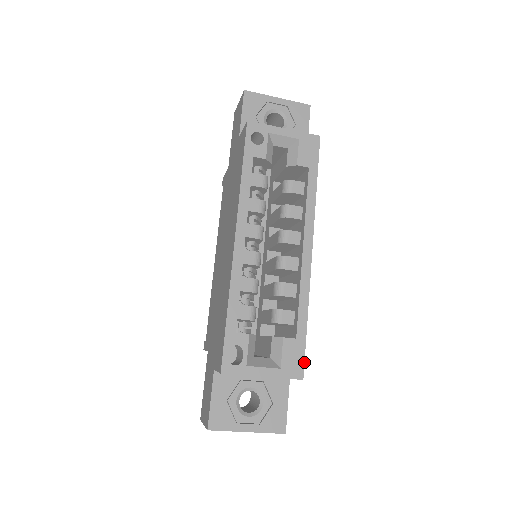
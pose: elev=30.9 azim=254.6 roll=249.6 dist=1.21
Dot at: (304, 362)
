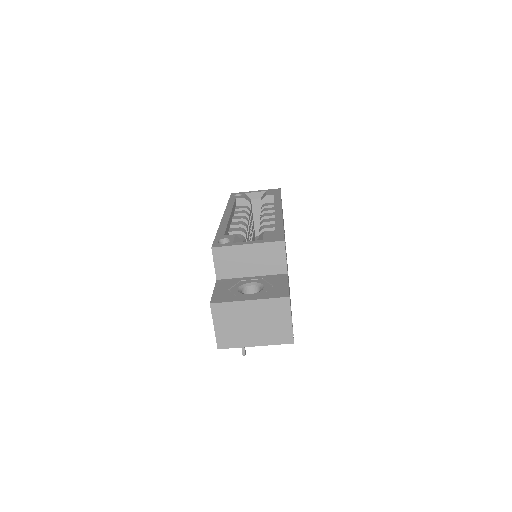
Dot at: occluded
